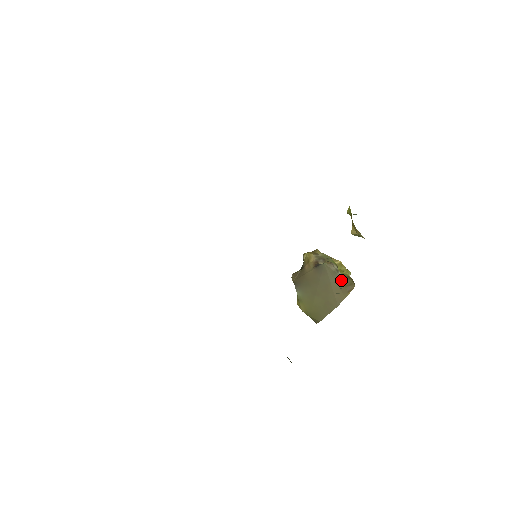
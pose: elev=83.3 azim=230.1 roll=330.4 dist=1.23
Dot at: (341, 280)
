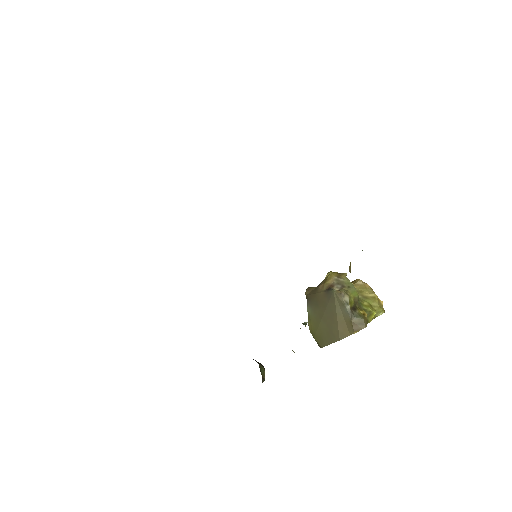
Dot at: (348, 315)
